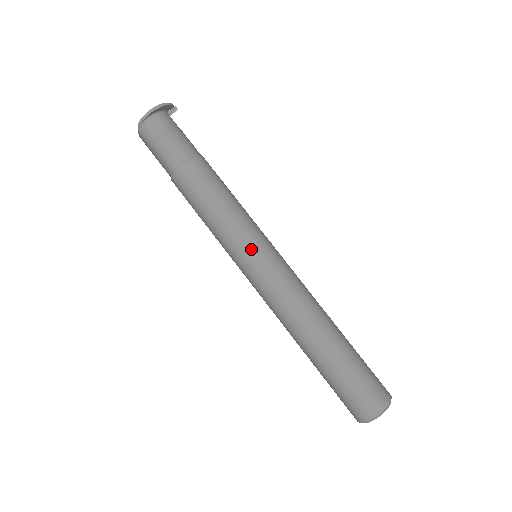
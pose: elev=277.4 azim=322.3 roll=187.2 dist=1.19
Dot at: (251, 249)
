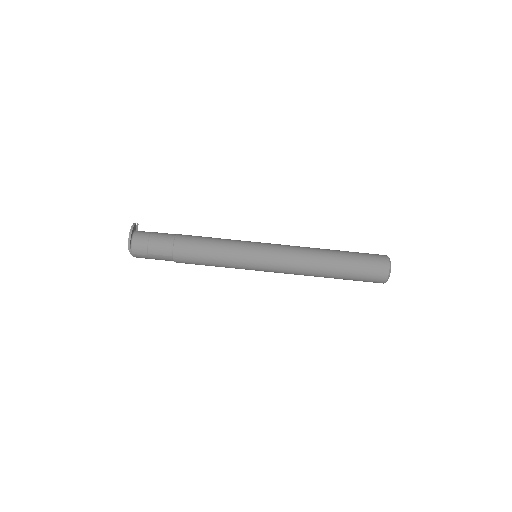
Dot at: (252, 254)
